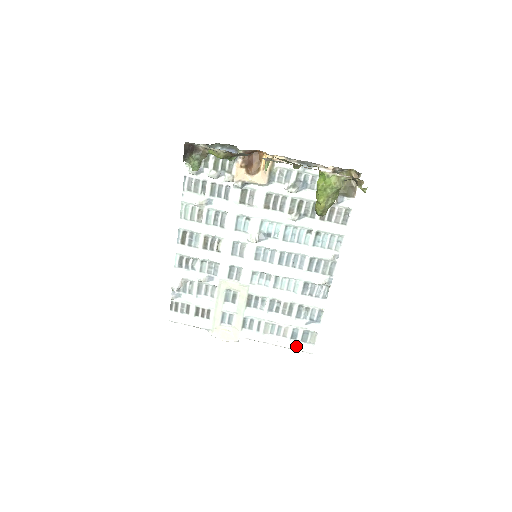
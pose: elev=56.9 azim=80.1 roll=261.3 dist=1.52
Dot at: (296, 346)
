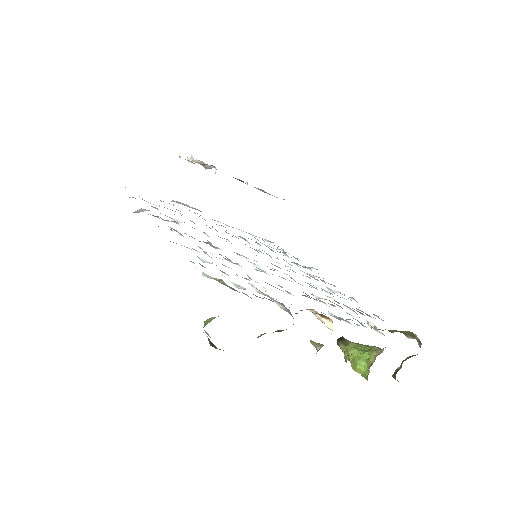
Dot at: (259, 237)
